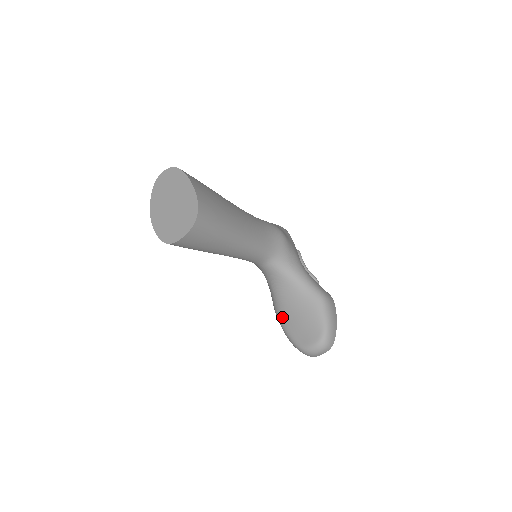
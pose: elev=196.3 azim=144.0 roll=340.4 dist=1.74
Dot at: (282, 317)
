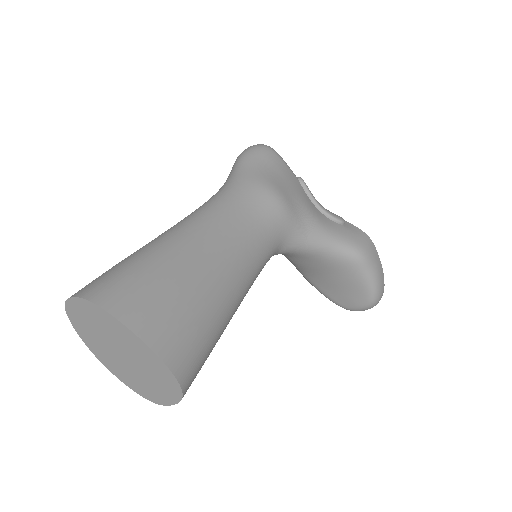
Dot at: (308, 278)
